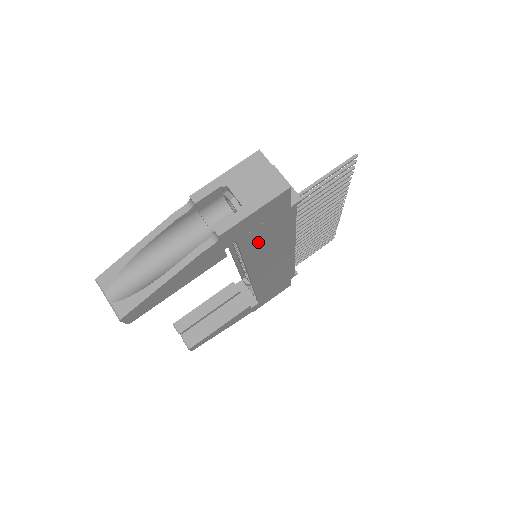
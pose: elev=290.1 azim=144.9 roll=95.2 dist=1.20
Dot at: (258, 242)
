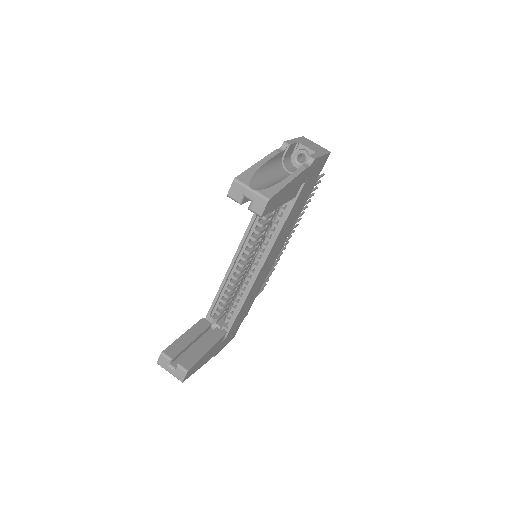
Dot at: (297, 204)
